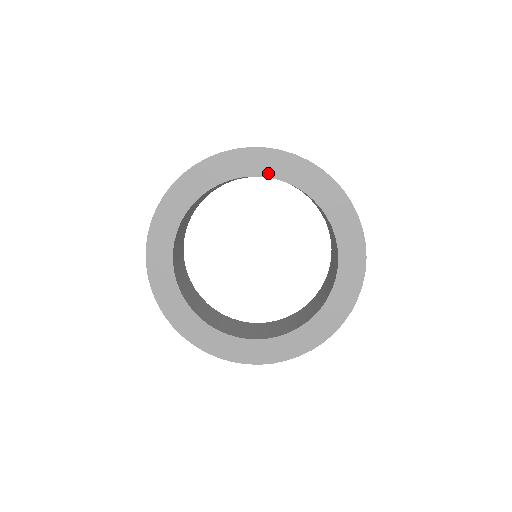
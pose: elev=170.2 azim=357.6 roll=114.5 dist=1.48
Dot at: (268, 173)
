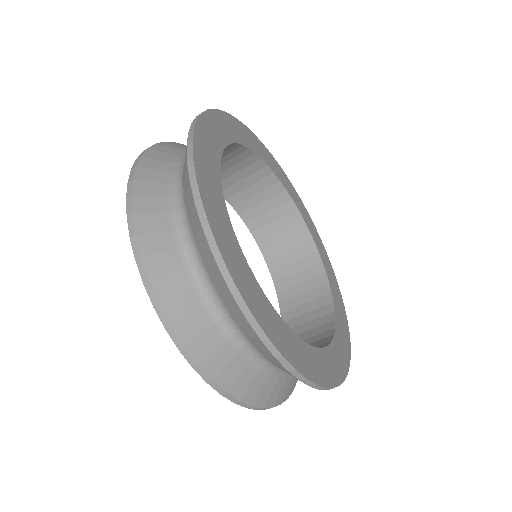
Dot at: (295, 201)
